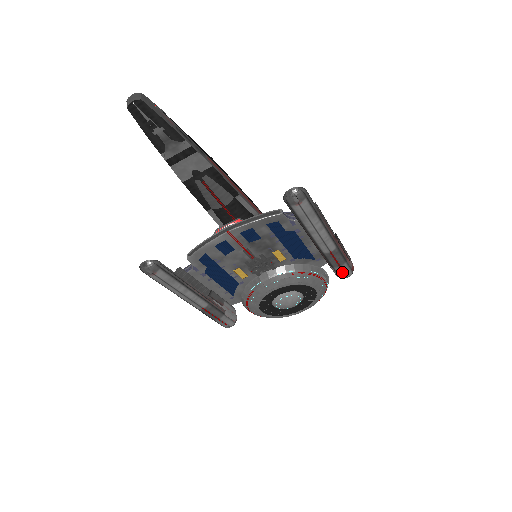
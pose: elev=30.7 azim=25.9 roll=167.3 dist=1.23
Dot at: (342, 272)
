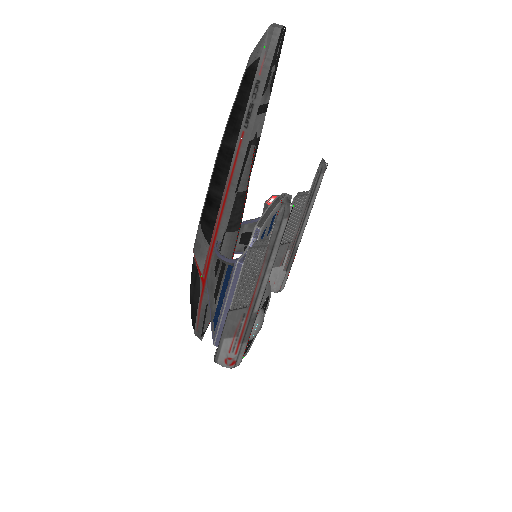
Dot at: occluded
